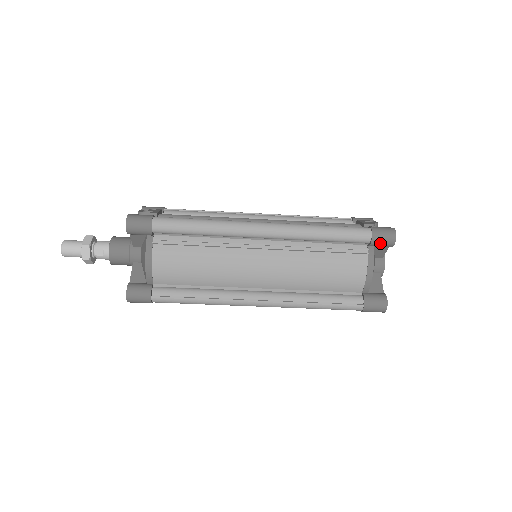
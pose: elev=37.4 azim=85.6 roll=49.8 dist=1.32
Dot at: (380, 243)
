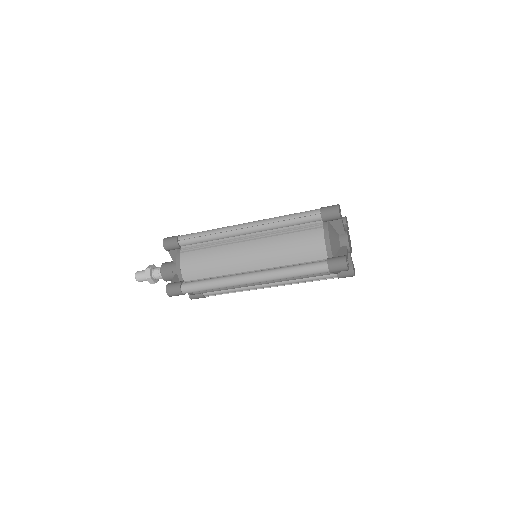
Dot at: (328, 216)
